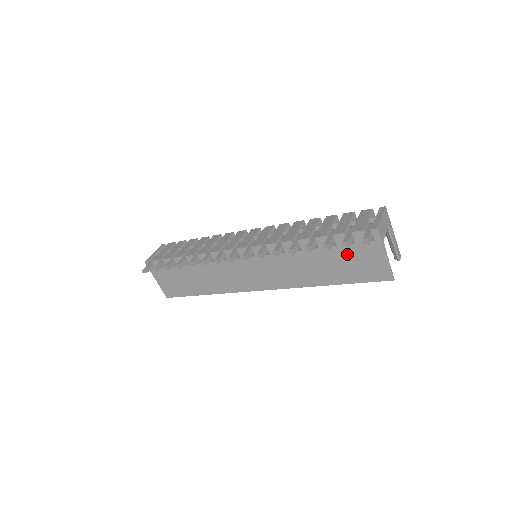
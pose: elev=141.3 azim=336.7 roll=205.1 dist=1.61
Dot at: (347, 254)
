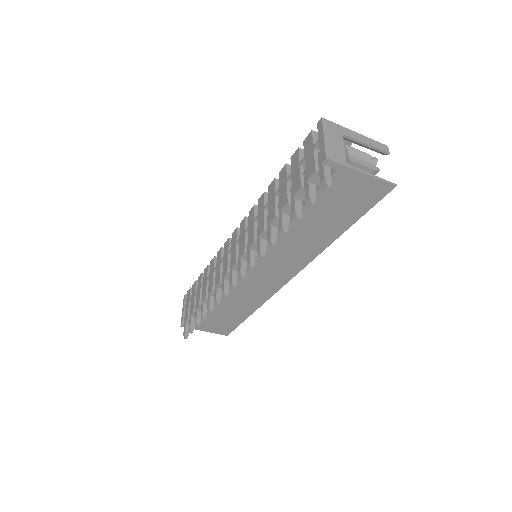
Dot at: (325, 201)
